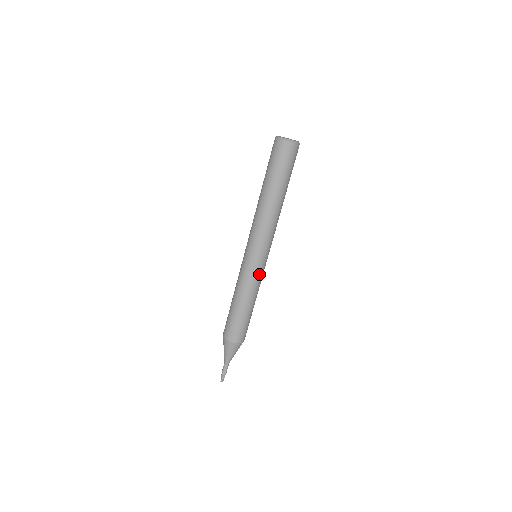
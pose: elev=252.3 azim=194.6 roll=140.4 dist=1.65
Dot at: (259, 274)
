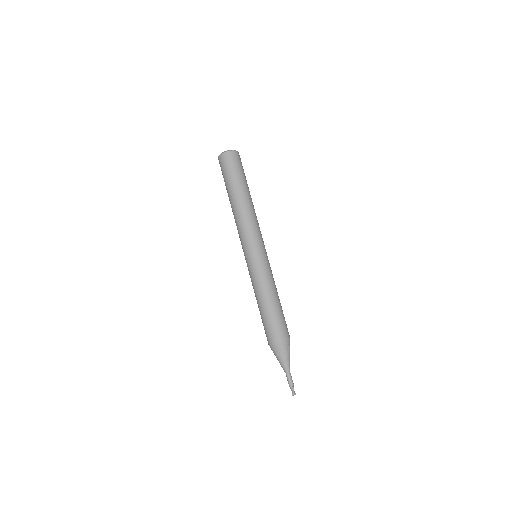
Dot at: (264, 267)
